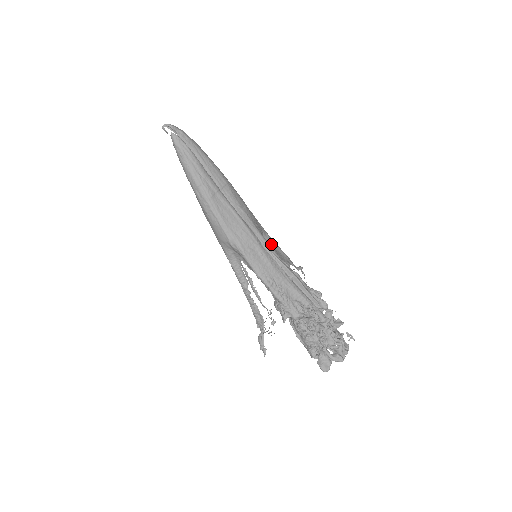
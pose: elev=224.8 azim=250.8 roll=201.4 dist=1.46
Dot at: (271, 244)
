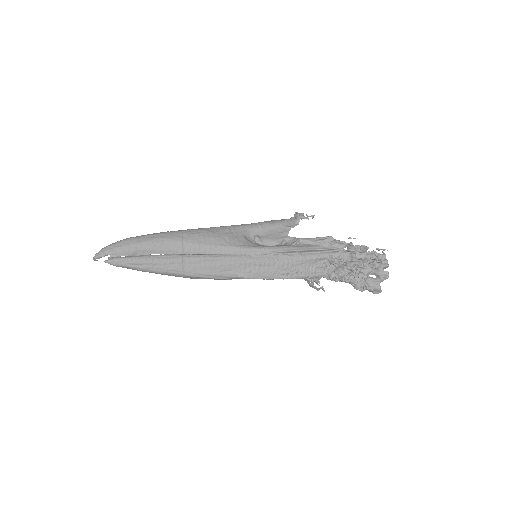
Dot at: (259, 233)
